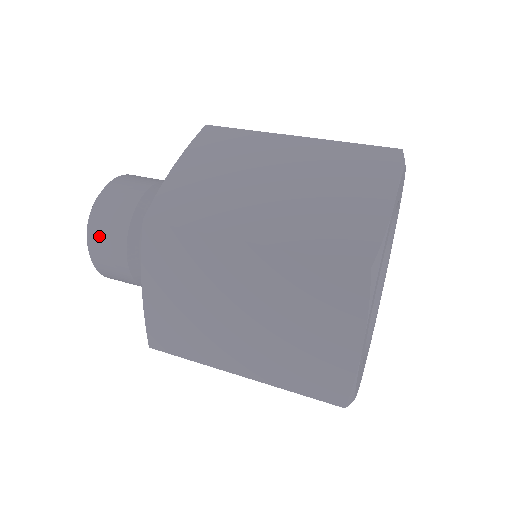
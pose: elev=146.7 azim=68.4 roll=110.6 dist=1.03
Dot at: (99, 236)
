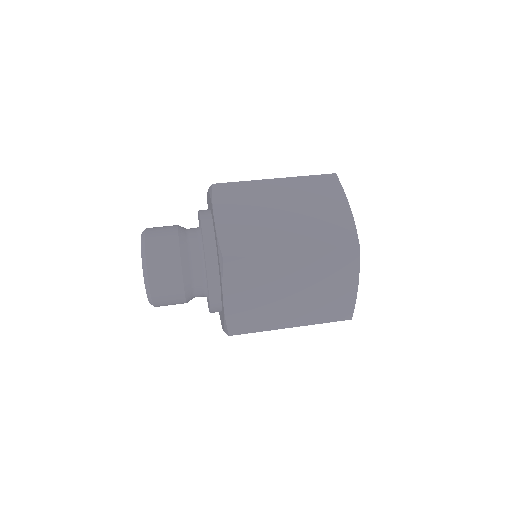
Dot at: (155, 238)
